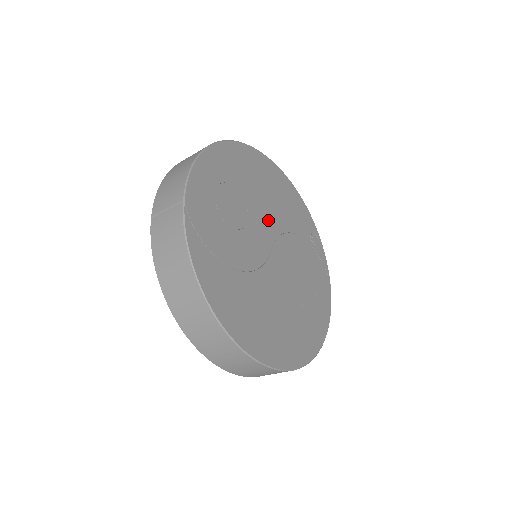
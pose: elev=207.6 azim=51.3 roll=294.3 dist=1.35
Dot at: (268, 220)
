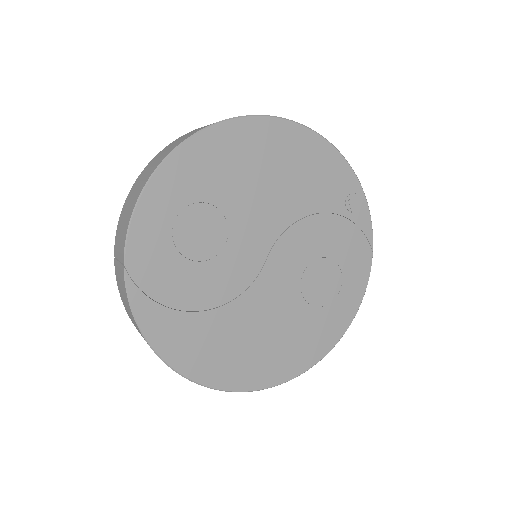
Dot at: (264, 219)
